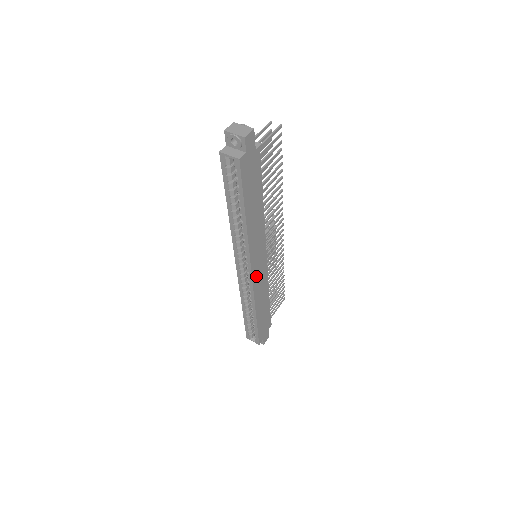
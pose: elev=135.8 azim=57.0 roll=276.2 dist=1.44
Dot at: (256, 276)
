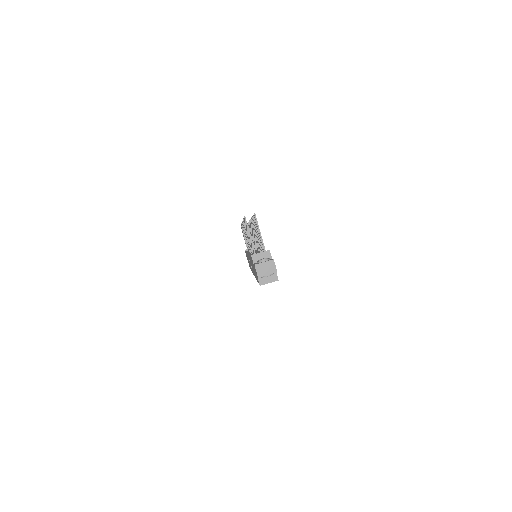
Dot at: occluded
